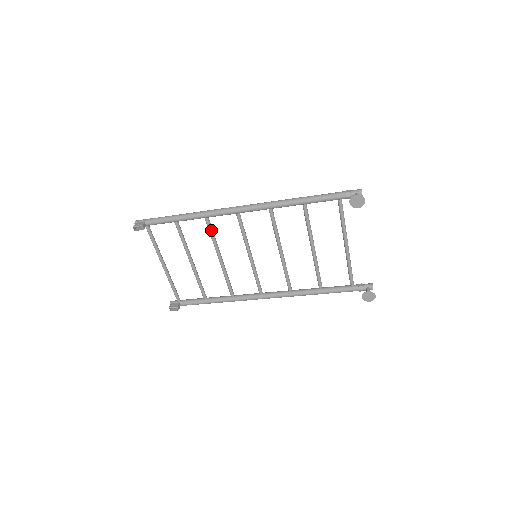
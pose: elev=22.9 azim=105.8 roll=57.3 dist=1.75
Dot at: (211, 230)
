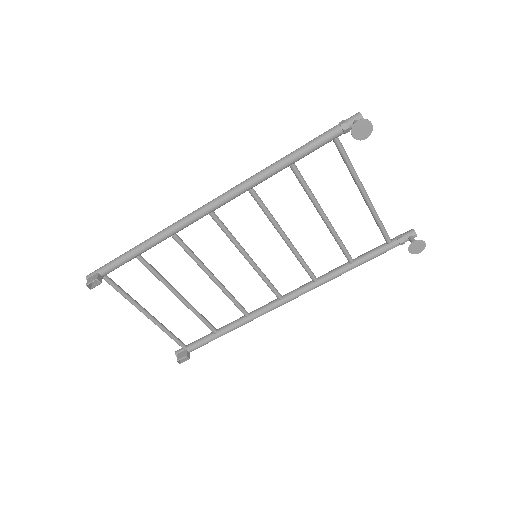
Dot at: (186, 248)
